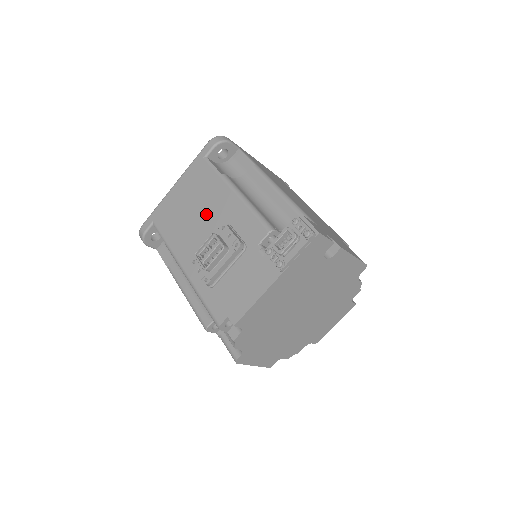
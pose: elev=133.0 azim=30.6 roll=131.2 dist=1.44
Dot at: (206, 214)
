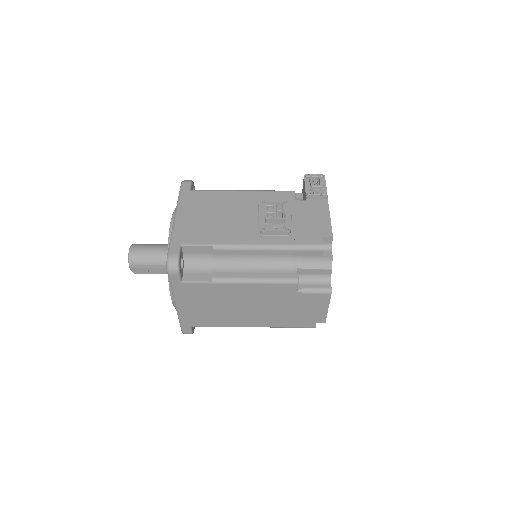
Dot at: (233, 211)
